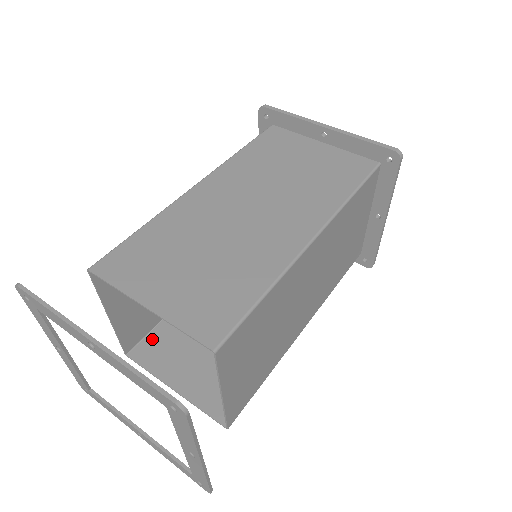
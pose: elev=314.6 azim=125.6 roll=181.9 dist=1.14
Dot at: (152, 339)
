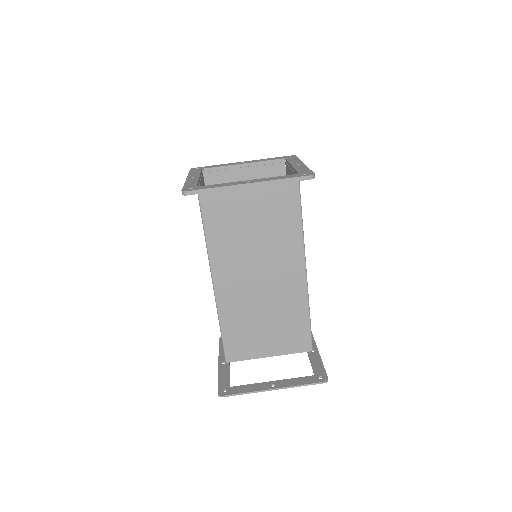
Dot at: occluded
